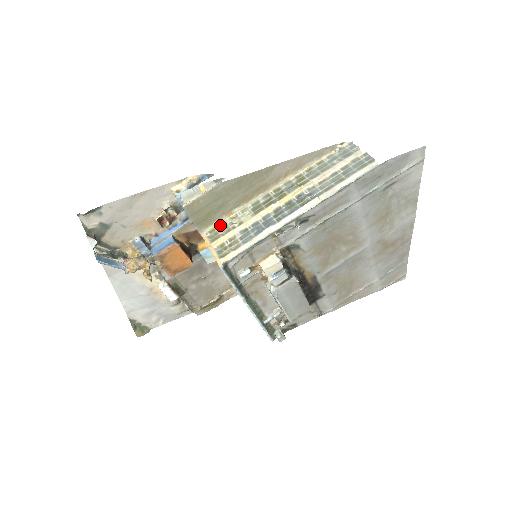
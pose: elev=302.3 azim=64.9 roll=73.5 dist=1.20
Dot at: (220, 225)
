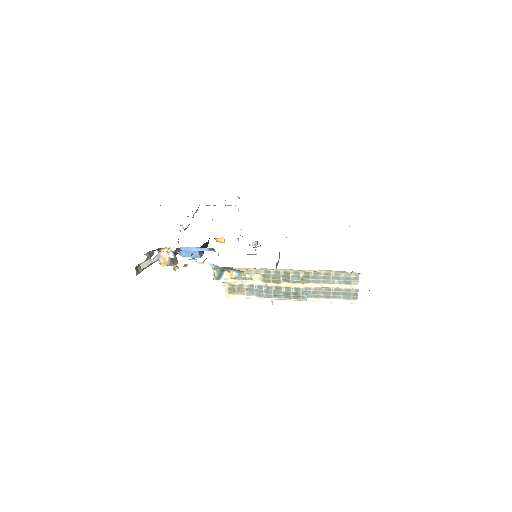
Dot at: occluded
